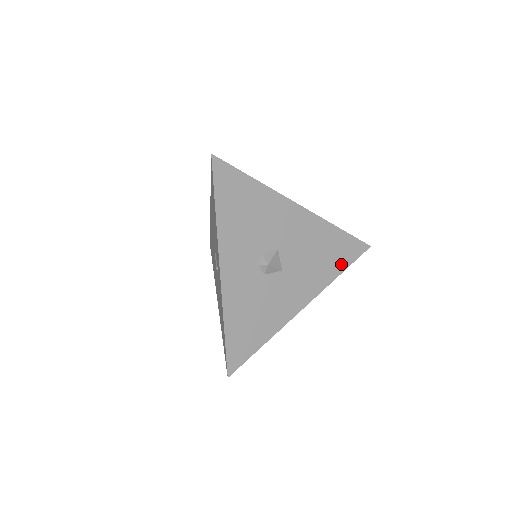
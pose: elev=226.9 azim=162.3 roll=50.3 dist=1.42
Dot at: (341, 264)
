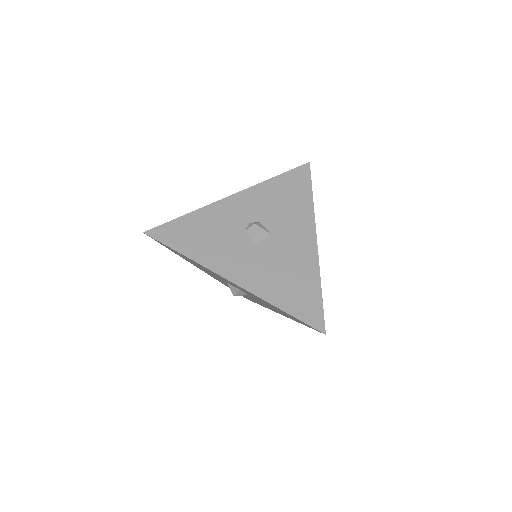
Dot at: (290, 305)
